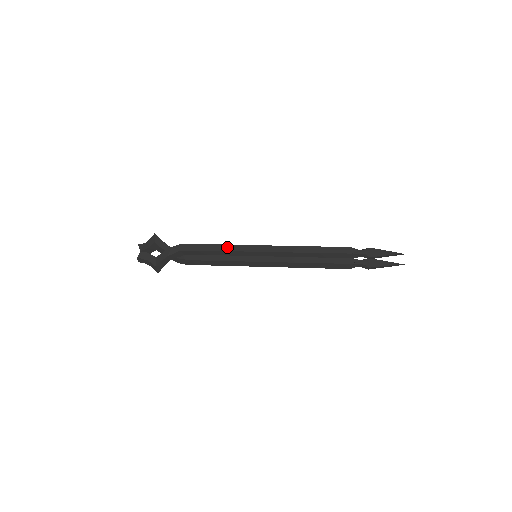
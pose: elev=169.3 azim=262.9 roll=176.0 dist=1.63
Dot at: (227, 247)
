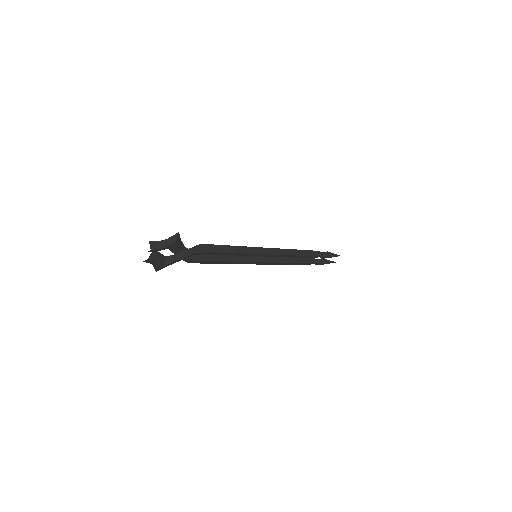
Dot at: (240, 249)
